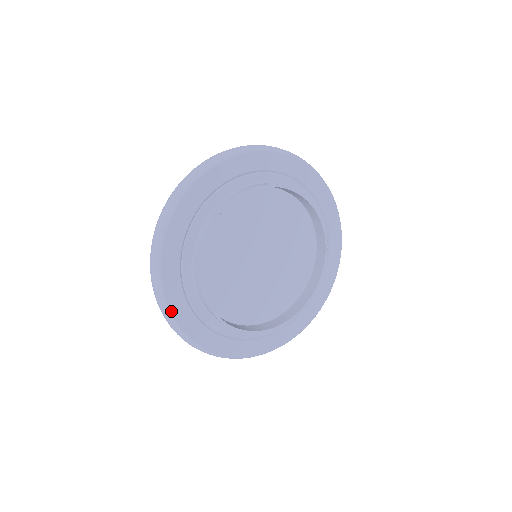
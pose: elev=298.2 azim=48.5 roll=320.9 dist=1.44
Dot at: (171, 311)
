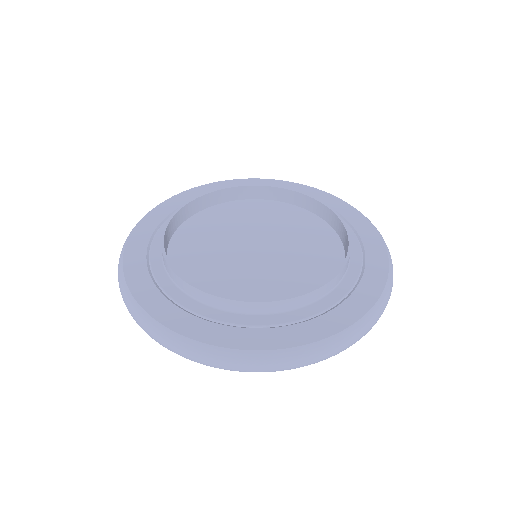
Dot at: (130, 237)
